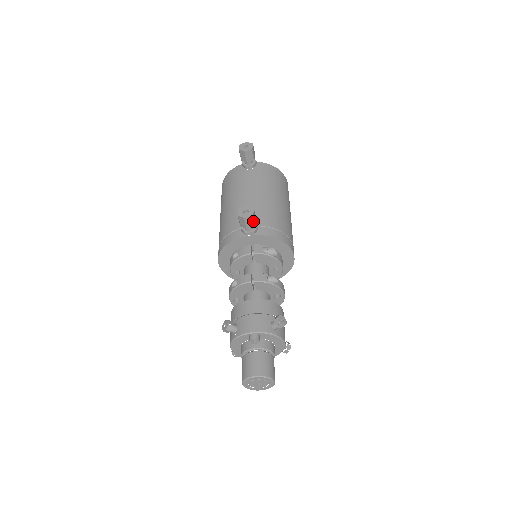
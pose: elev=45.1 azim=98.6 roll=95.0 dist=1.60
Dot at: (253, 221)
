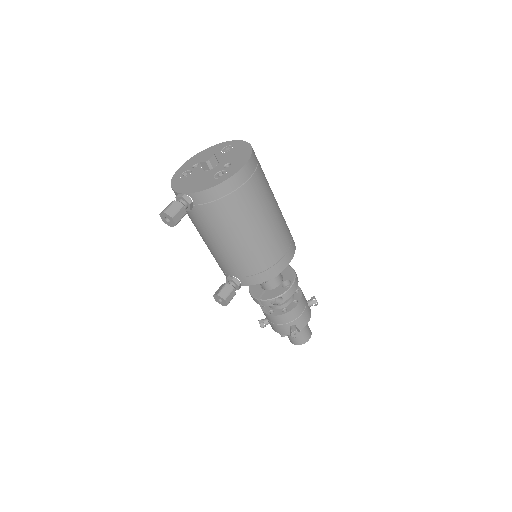
Dot at: (231, 299)
